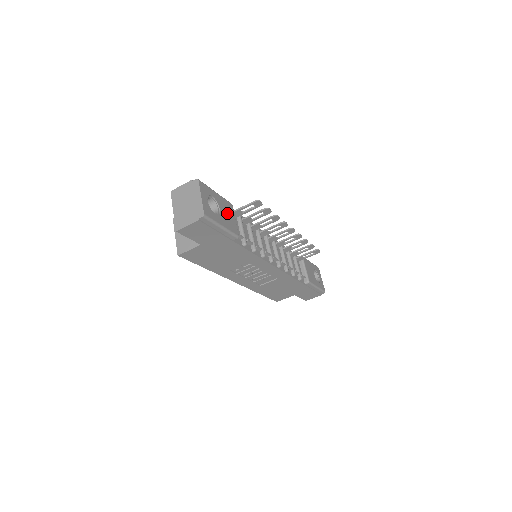
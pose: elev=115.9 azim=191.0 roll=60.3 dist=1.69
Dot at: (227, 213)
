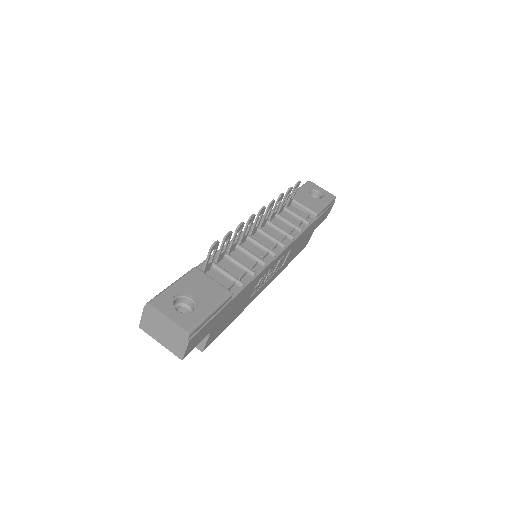
Dot at: (201, 287)
